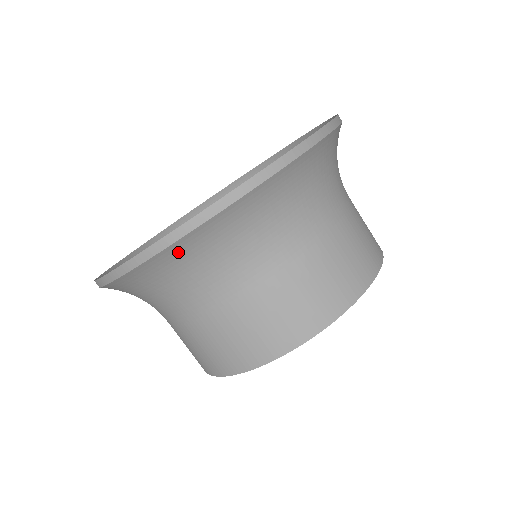
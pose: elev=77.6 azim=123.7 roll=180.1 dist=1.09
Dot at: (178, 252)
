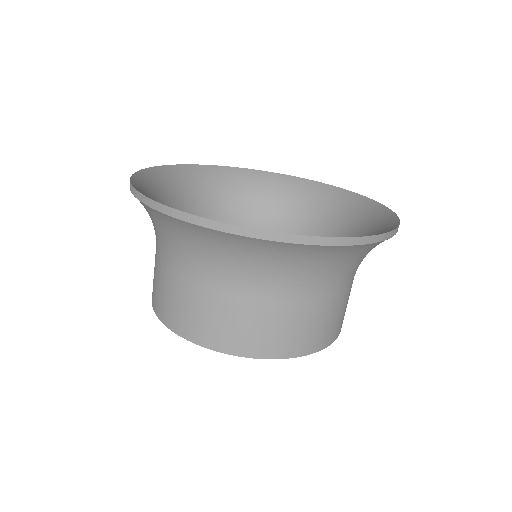
Dot at: (242, 242)
